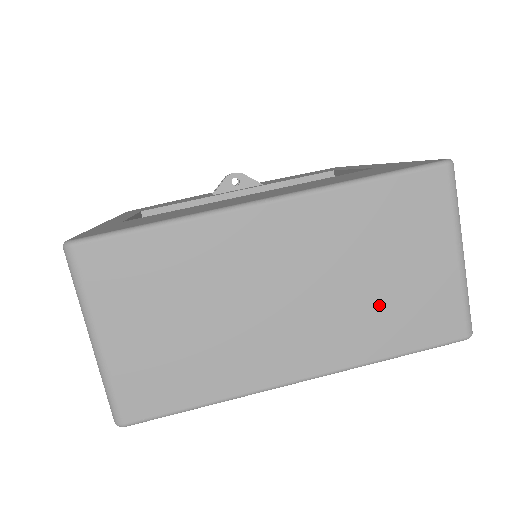
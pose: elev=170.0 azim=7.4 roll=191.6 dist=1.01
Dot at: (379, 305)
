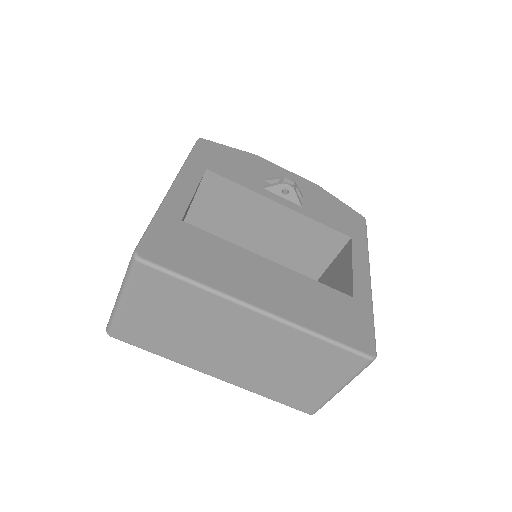
Dot at: (279, 380)
